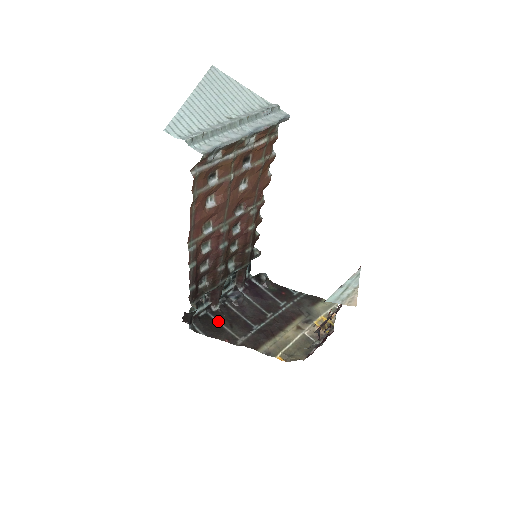
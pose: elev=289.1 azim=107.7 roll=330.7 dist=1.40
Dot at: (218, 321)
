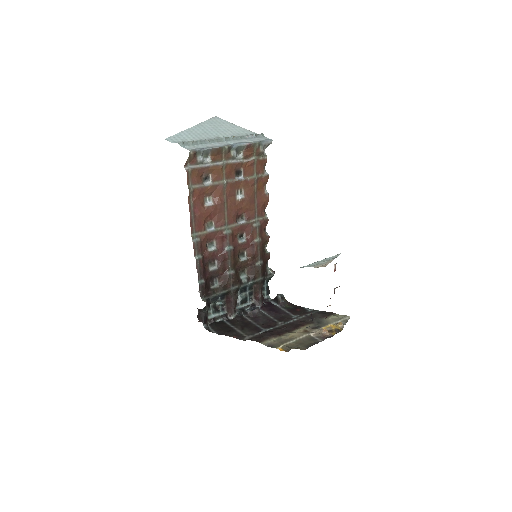
Dot at: (232, 326)
